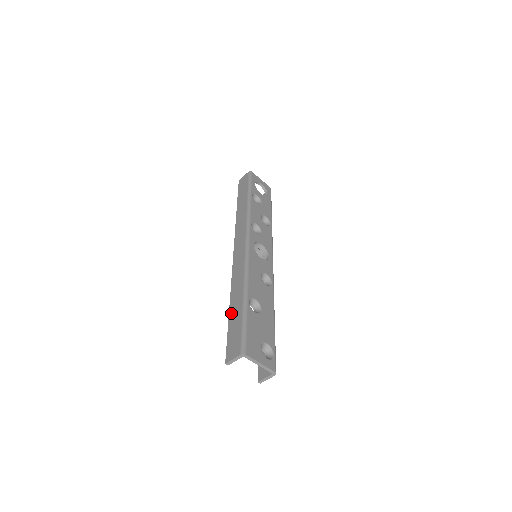
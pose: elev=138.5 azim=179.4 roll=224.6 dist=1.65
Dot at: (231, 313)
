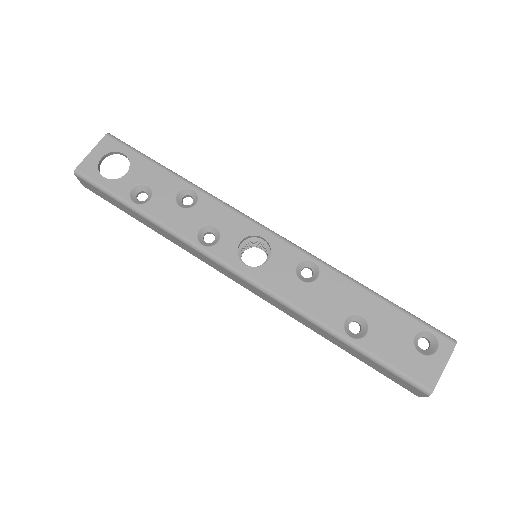
Dot at: (349, 353)
